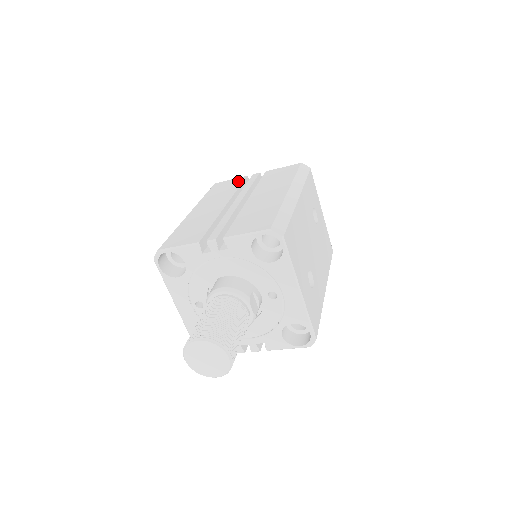
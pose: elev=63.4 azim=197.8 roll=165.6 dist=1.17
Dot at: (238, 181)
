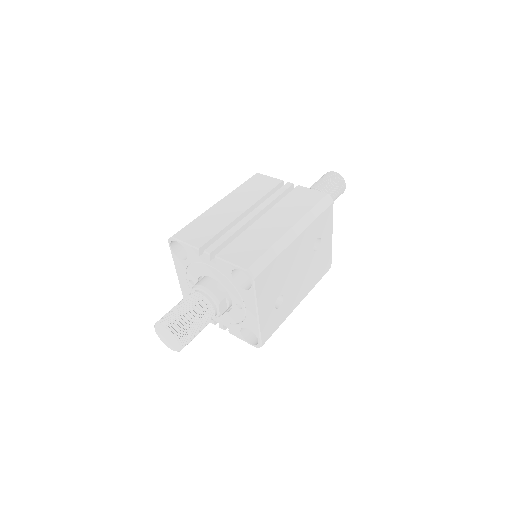
Dot at: (272, 184)
